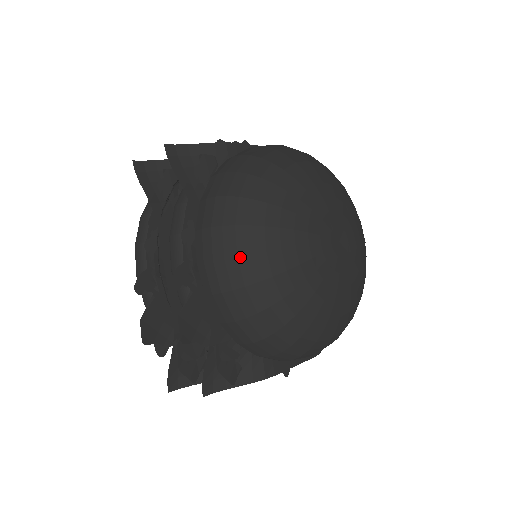
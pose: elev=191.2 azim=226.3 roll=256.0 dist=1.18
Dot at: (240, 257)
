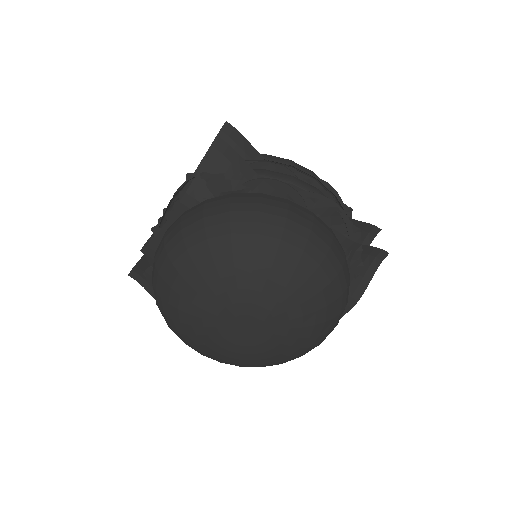
Dot at: occluded
